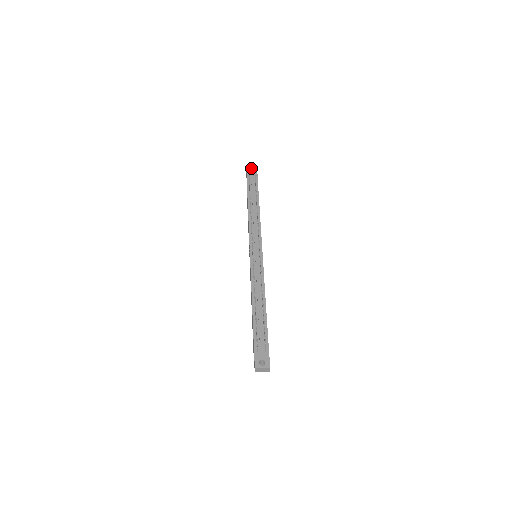
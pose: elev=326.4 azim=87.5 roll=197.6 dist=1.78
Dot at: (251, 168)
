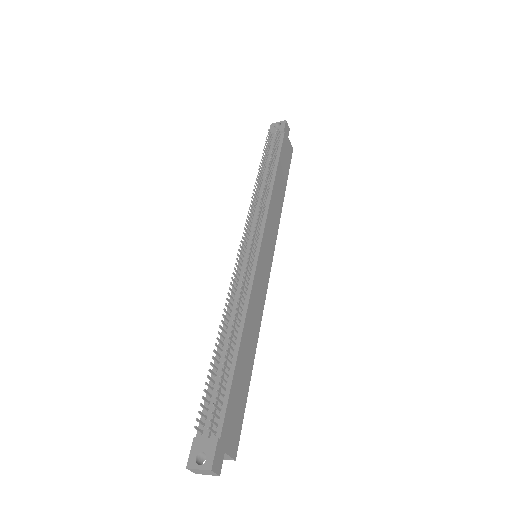
Dot at: (277, 123)
